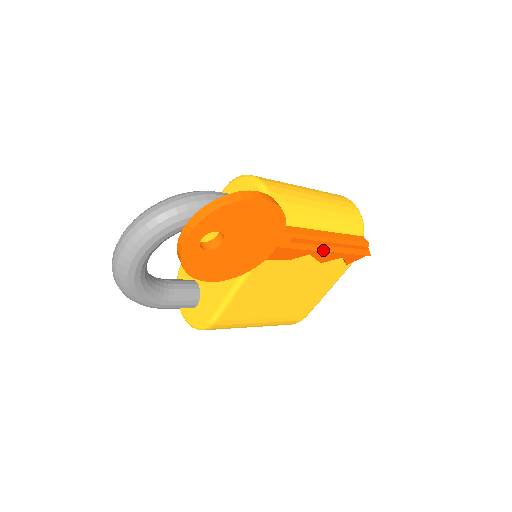
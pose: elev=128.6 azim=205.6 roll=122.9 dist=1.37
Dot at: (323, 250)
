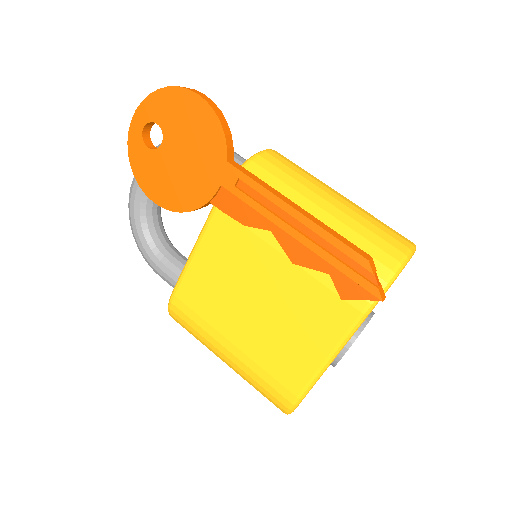
Dot at: (288, 231)
